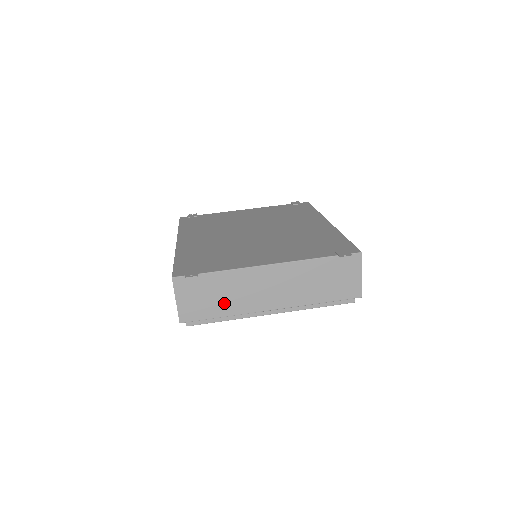
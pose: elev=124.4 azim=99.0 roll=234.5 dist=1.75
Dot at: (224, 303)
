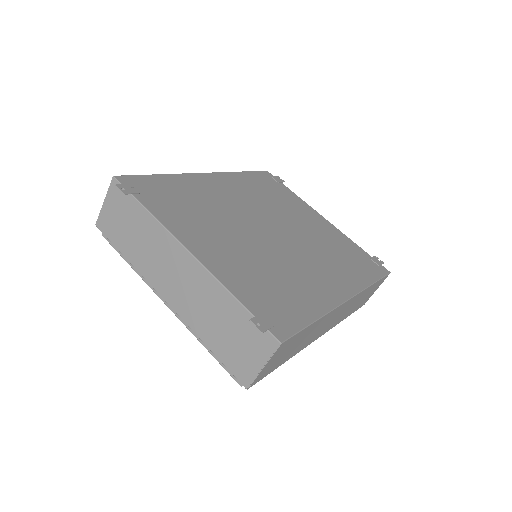
Dot at: (134, 246)
